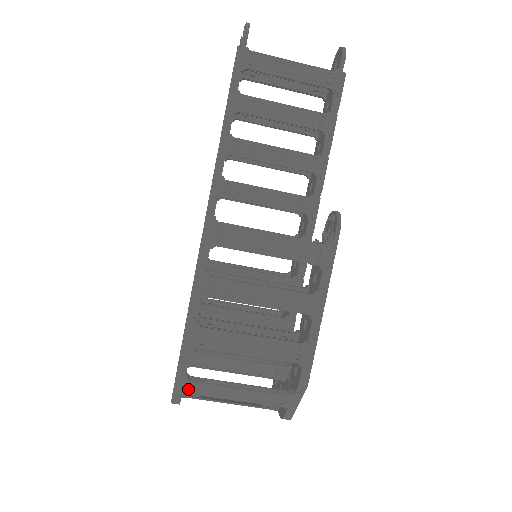
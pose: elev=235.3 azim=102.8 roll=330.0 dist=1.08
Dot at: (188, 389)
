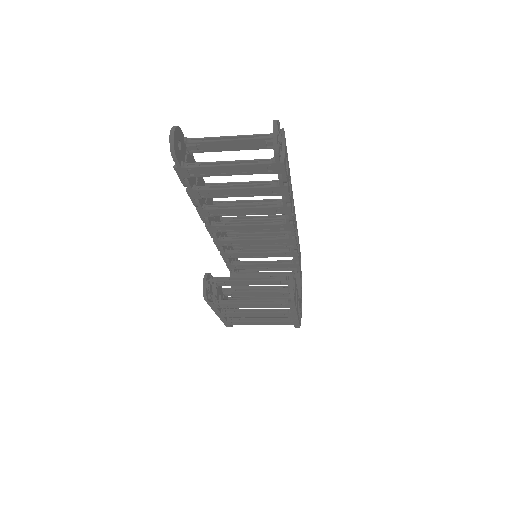
Dot at: occluded
